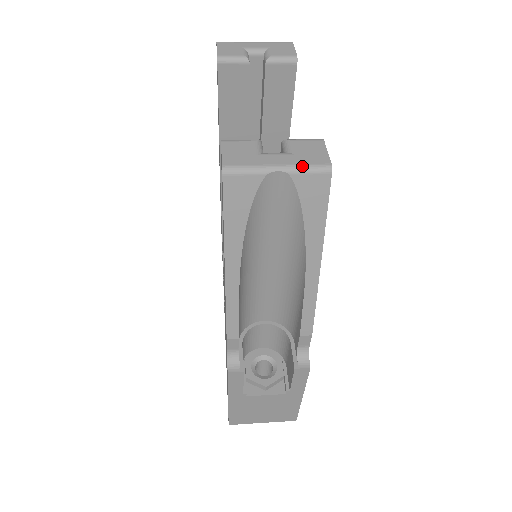
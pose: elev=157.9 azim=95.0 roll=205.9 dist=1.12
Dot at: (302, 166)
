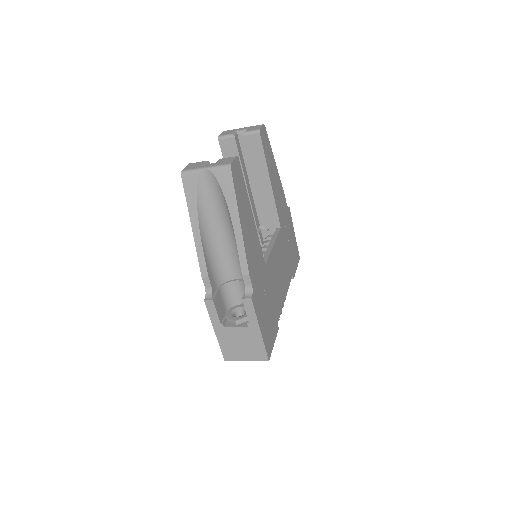
Dot at: (217, 166)
